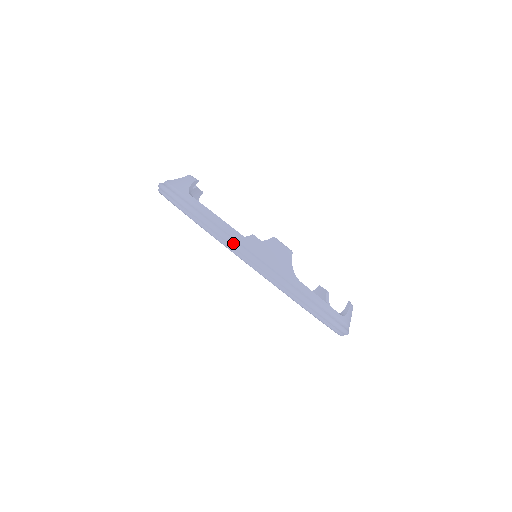
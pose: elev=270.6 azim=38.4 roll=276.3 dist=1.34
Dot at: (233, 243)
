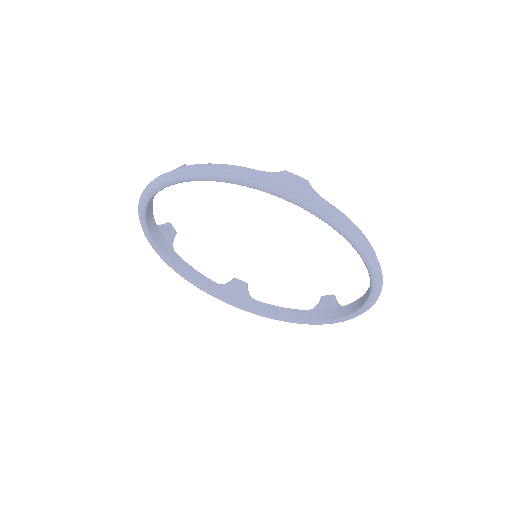
Dot at: (142, 192)
